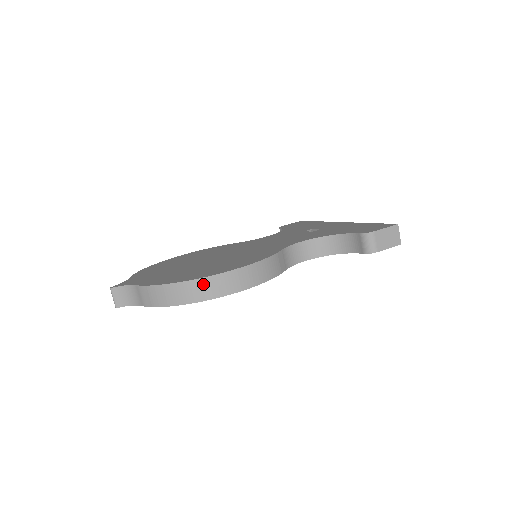
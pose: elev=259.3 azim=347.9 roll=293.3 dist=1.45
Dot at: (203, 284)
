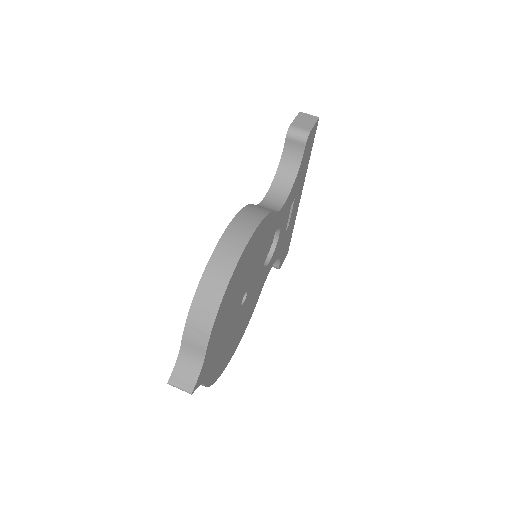
Dot at: (219, 256)
